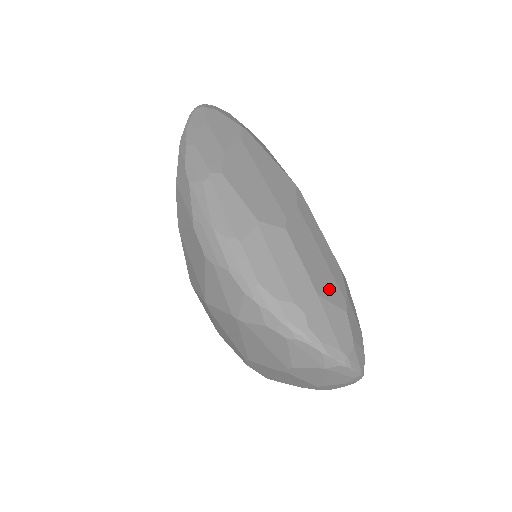
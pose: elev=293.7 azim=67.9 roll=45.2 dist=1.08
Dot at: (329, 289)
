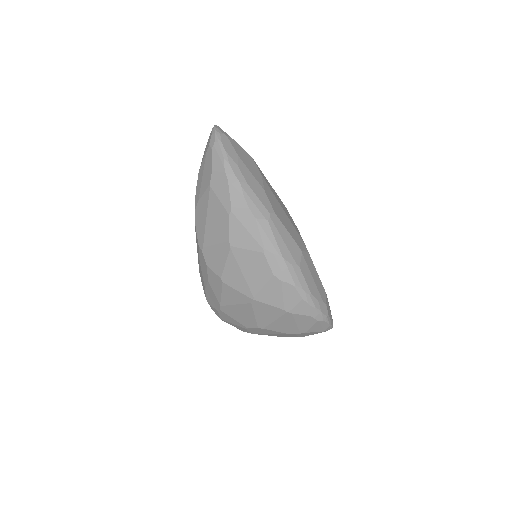
Dot at: occluded
